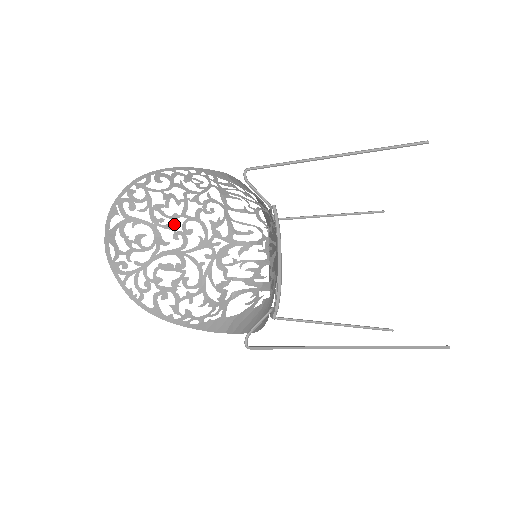
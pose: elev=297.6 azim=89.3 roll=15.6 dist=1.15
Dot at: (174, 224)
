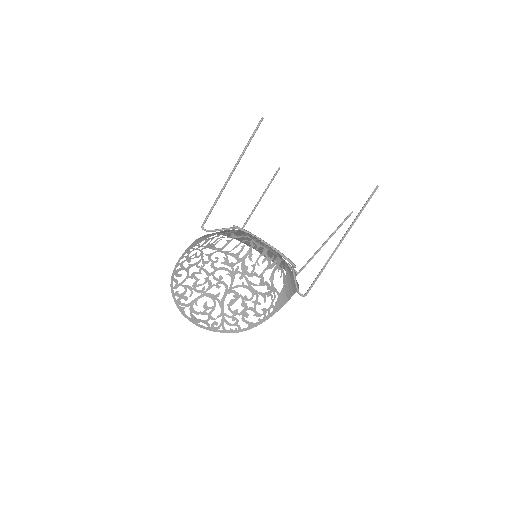
Dot at: (211, 283)
